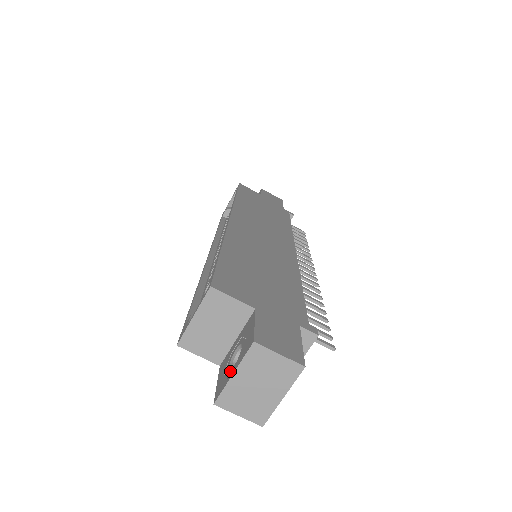
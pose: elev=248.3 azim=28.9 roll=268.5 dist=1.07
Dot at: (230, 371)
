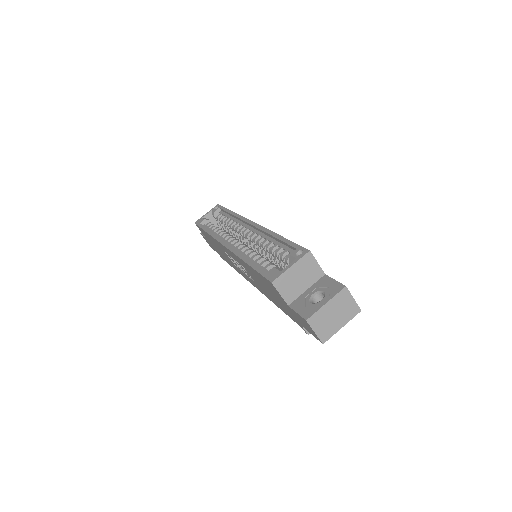
Dot at: (318, 303)
